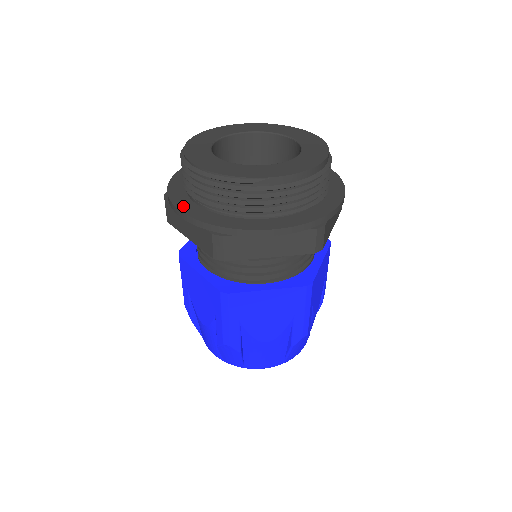
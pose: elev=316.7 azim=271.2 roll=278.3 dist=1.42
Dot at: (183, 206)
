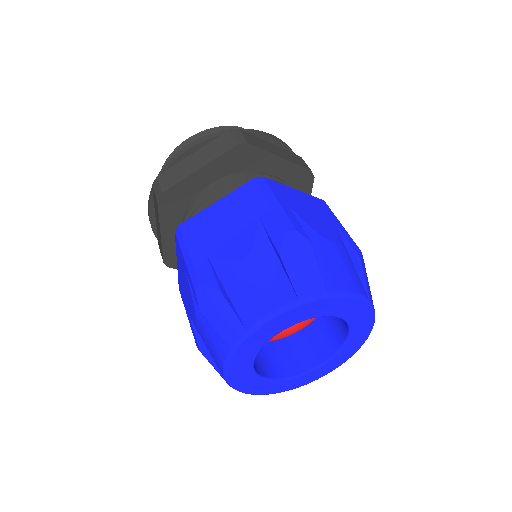
Dot at: occluded
